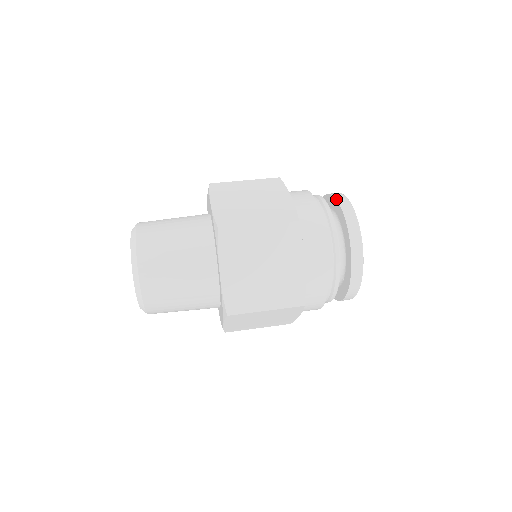
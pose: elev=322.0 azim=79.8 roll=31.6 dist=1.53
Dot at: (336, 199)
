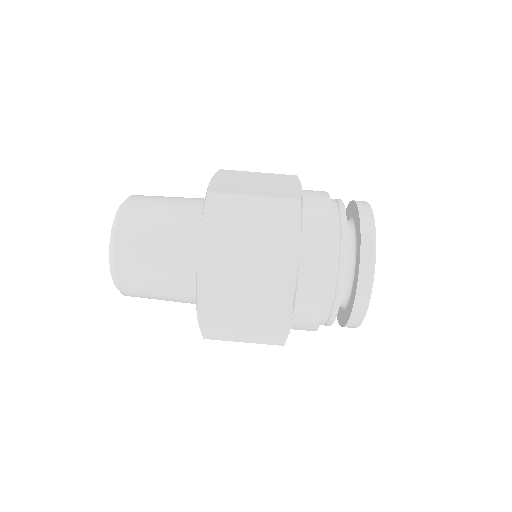
Dot at: (360, 249)
